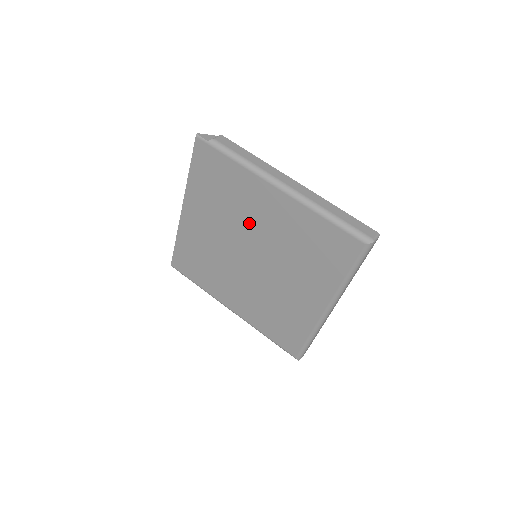
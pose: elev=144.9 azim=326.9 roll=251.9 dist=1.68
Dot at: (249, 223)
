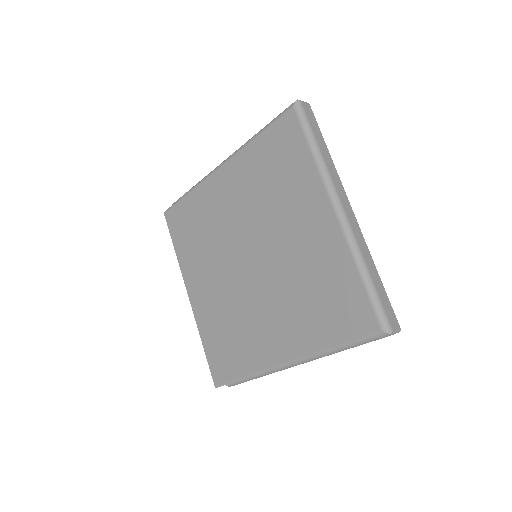
Dot at: (227, 227)
